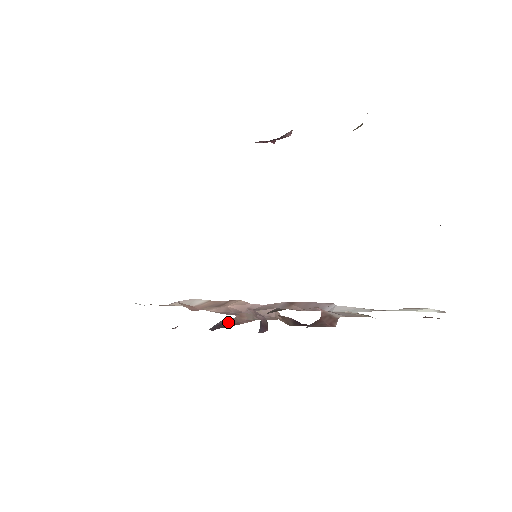
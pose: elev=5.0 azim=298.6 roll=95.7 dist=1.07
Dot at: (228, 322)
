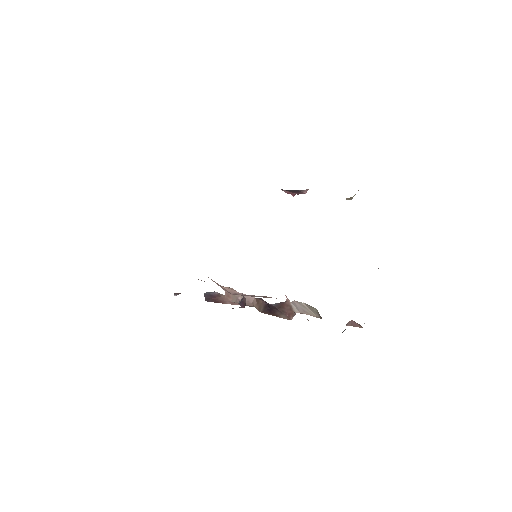
Dot at: (218, 297)
